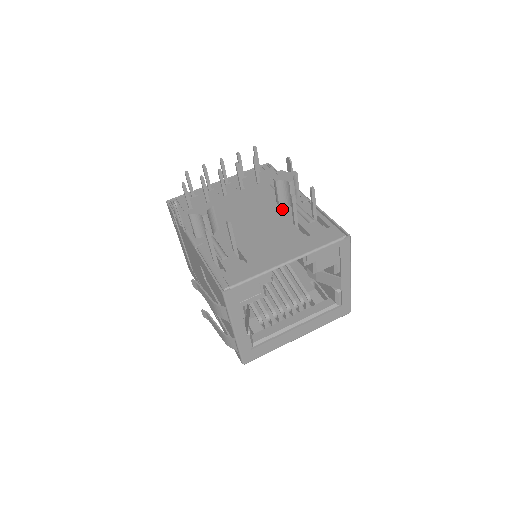
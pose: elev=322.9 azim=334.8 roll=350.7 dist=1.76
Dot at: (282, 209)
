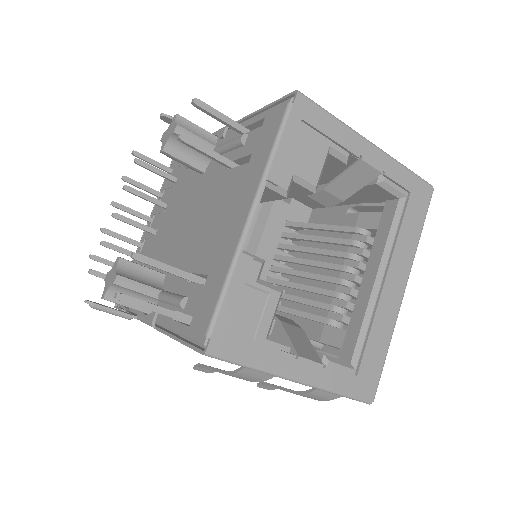
Dot at: (209, 172)
